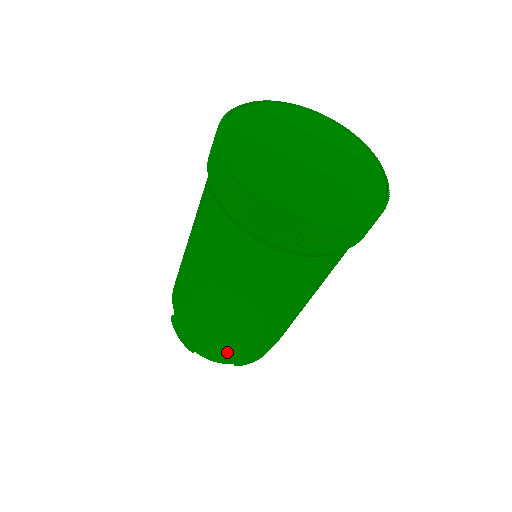
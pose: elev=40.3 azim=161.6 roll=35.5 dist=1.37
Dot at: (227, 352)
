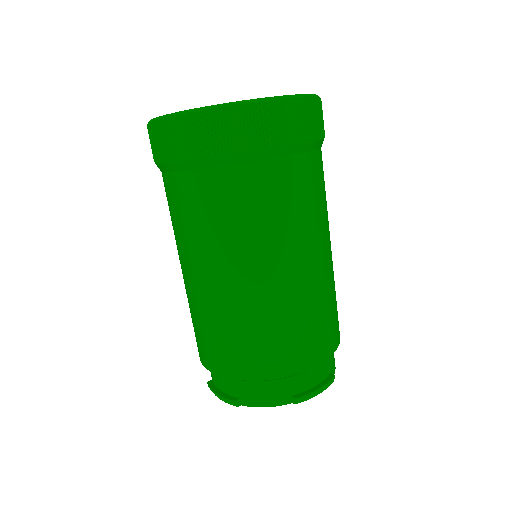
Dot at: (265, 370)
